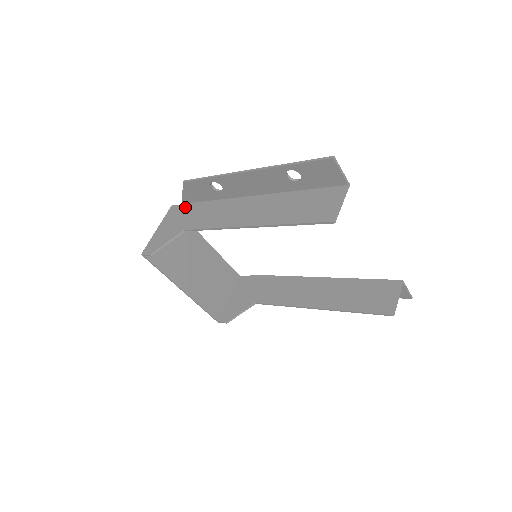
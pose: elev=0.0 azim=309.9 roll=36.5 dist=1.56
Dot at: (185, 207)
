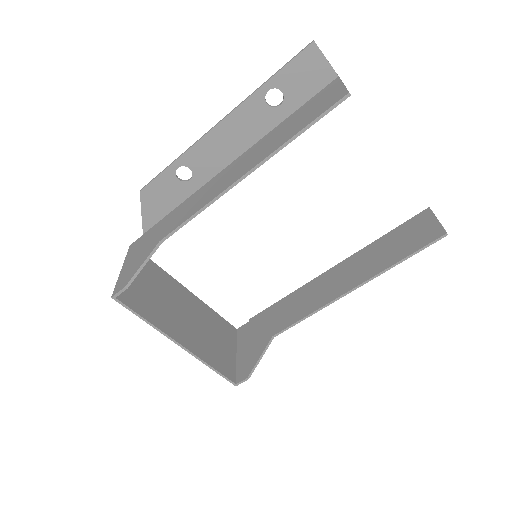
Dot at: (149, 232)
